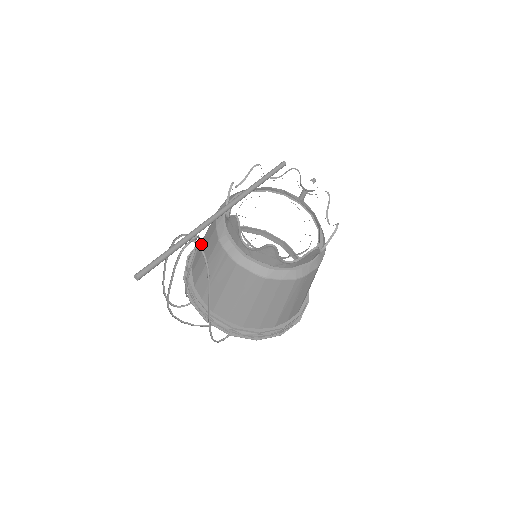
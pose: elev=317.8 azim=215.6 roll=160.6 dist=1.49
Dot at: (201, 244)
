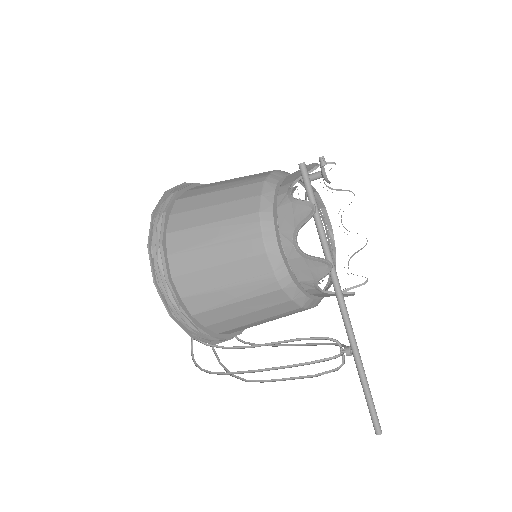
Dot at: (229, 307)
